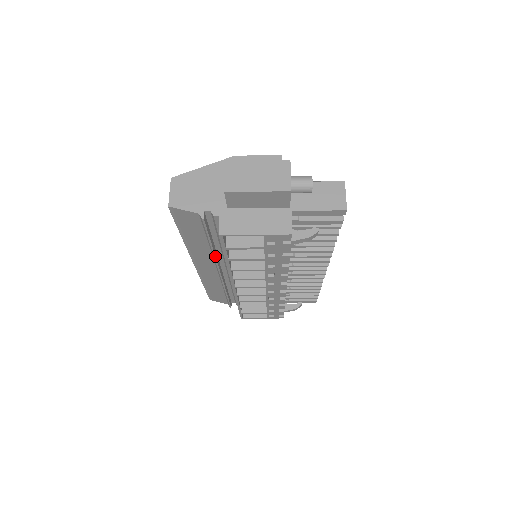
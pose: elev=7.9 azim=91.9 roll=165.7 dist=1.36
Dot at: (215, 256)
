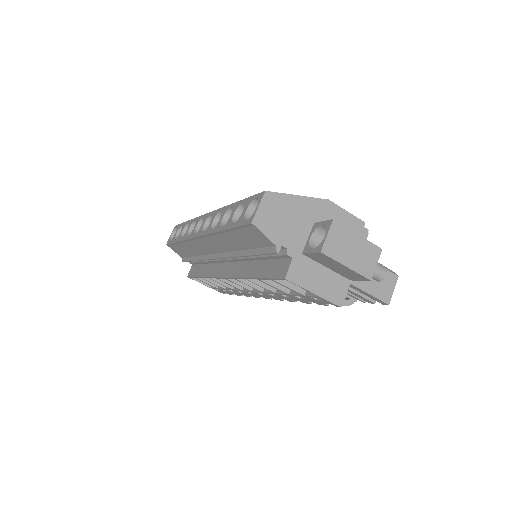
Dot at: (237, 257)
